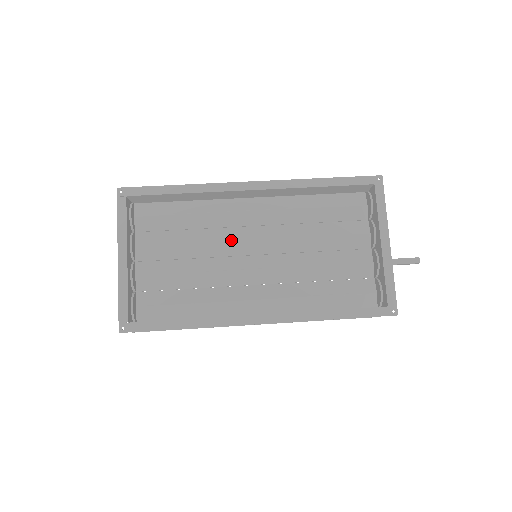
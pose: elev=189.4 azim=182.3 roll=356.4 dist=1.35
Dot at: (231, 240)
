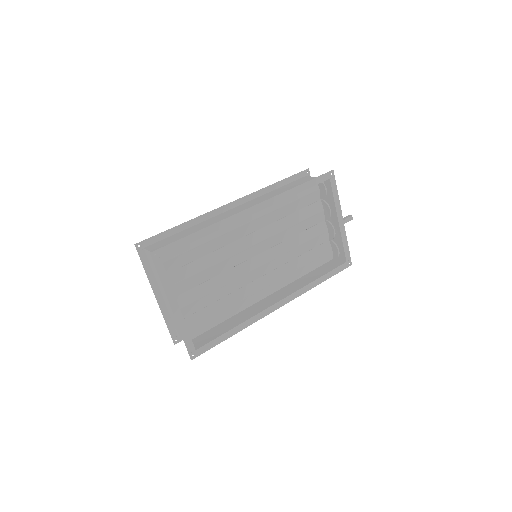
Dot at: (238, 252)
